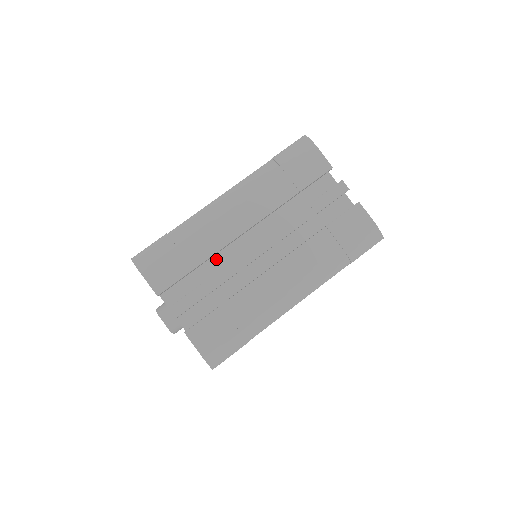
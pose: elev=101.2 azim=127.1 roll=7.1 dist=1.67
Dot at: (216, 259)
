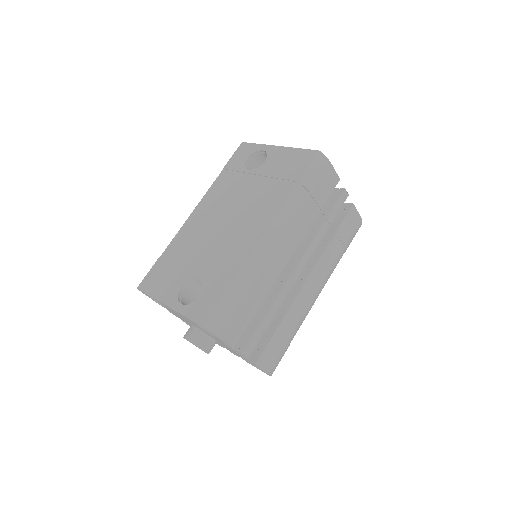
Dot at: occluded
